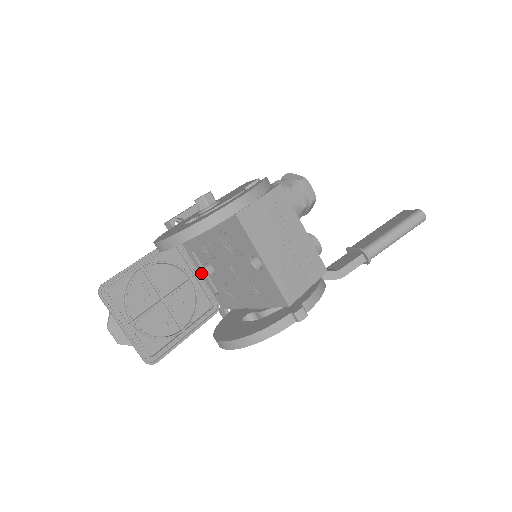
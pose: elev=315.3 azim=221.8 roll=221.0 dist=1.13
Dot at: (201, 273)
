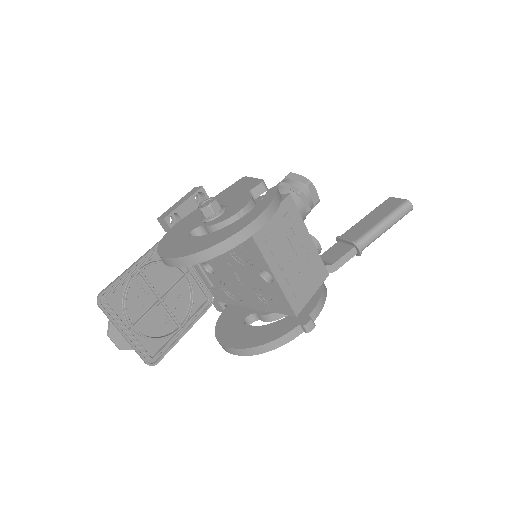
Dot at: (196, 269)
